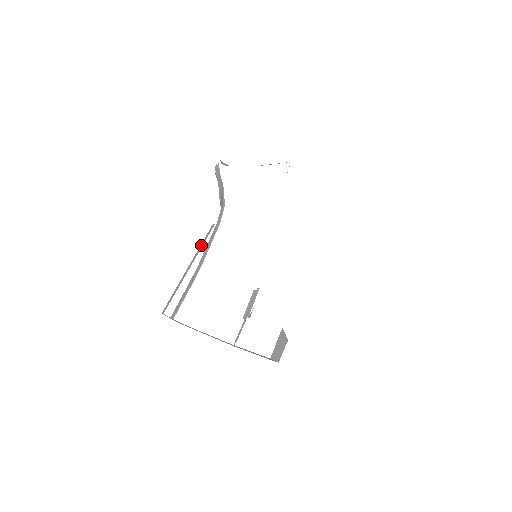
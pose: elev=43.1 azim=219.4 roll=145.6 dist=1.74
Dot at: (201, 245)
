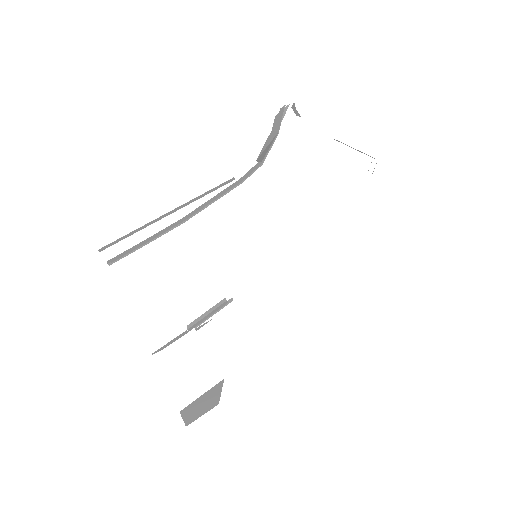
Dot at: (201, 195)
